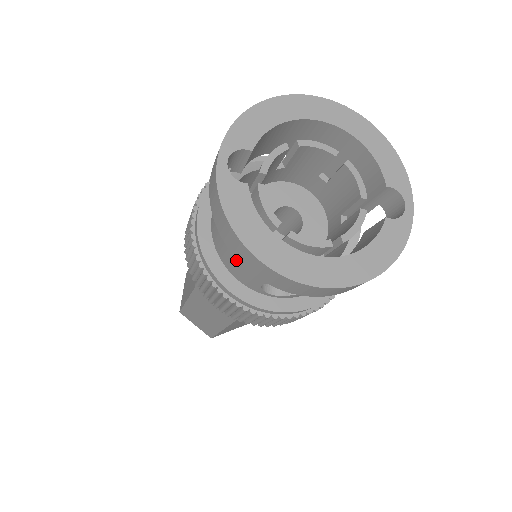
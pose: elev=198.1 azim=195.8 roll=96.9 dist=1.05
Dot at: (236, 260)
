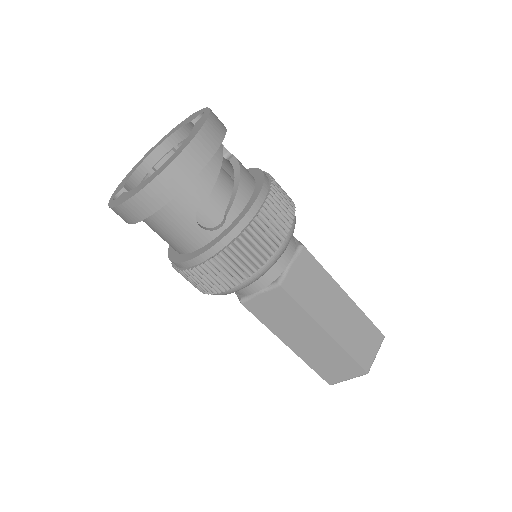
Dot at: (175, 234)
